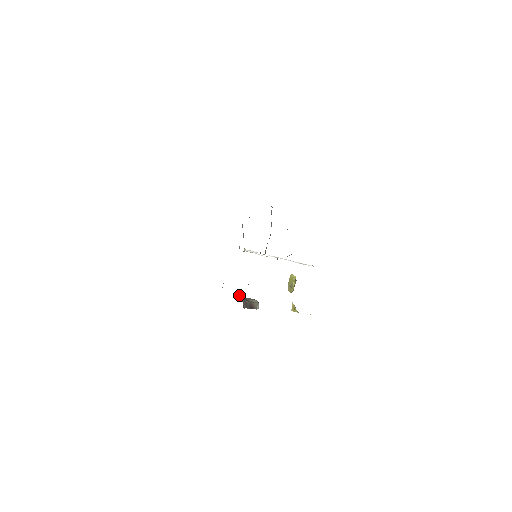
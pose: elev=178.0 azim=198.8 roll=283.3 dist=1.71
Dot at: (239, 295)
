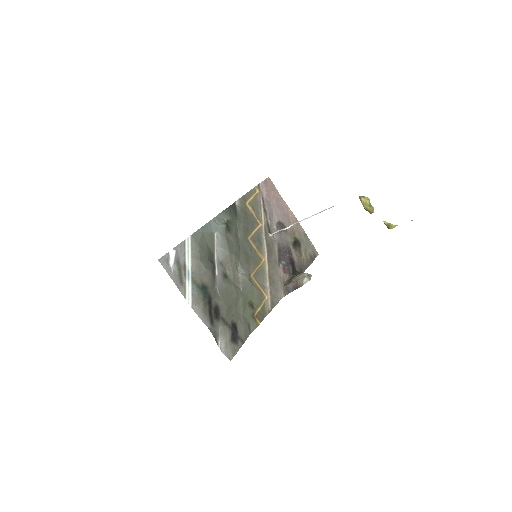
Dot at: (287, 278)
